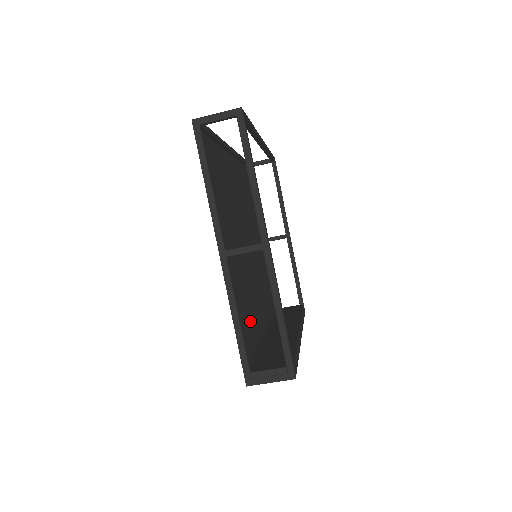
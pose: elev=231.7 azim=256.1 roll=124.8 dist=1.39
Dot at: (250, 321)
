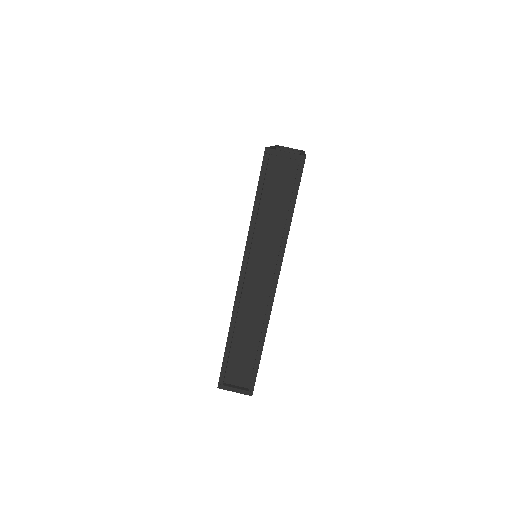
Dot at: occluded
